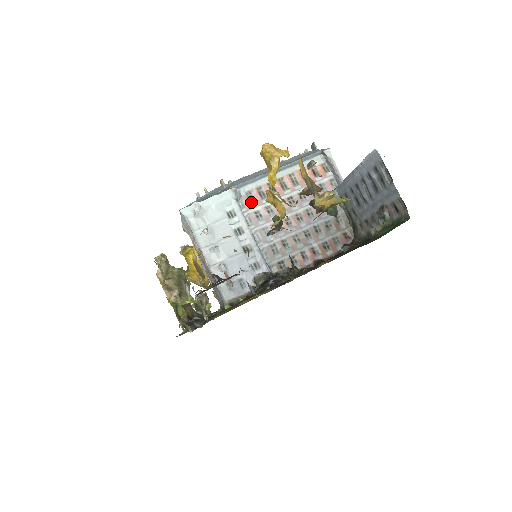
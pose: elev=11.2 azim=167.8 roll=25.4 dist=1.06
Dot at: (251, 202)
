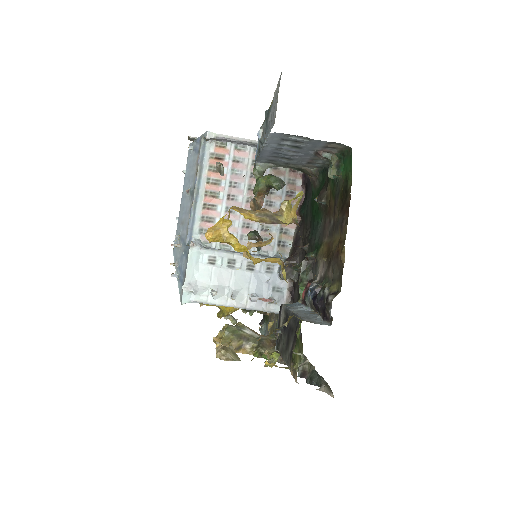
Dot at: occluded
